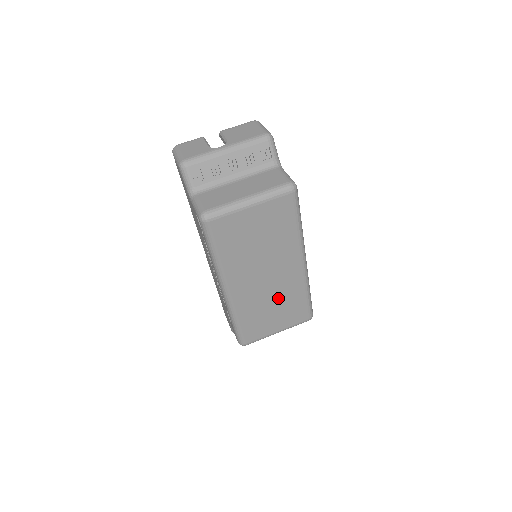
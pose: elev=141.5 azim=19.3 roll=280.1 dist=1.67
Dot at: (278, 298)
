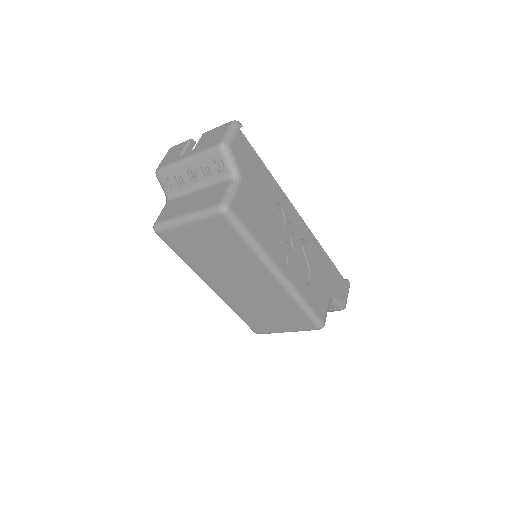
Dot at: (267, 303)
